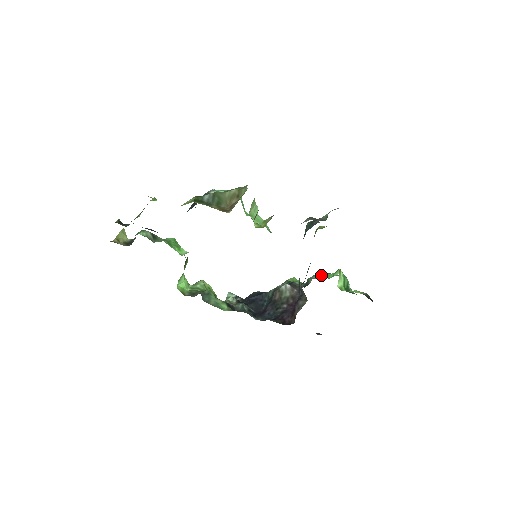
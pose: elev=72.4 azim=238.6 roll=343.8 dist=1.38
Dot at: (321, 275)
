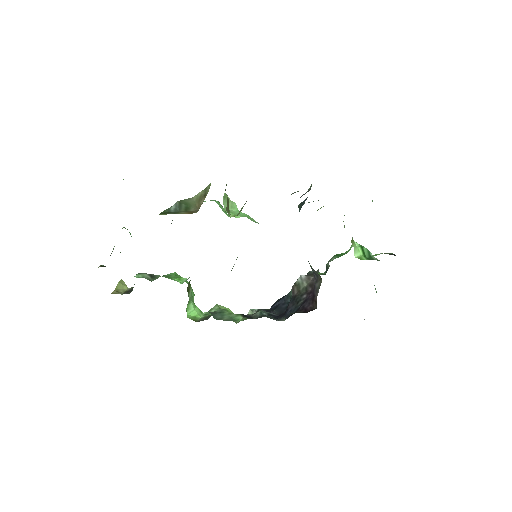
Dot at: (337, 255)
